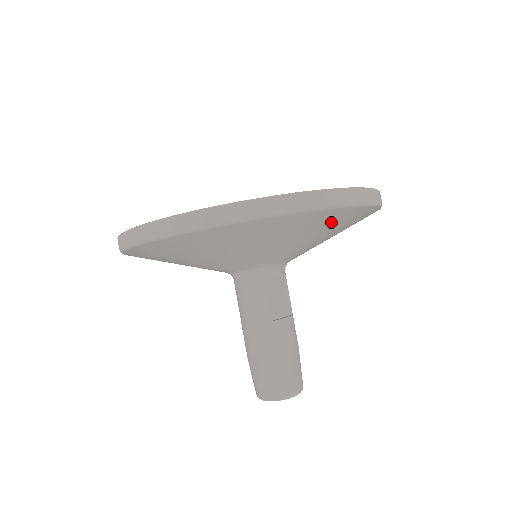
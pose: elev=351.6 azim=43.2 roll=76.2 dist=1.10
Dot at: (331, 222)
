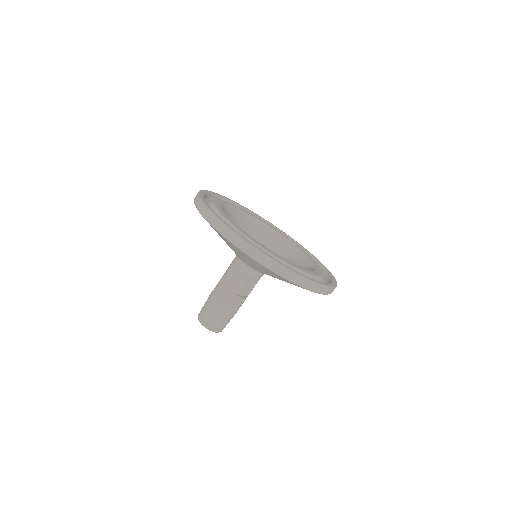
Dot at: occluded
